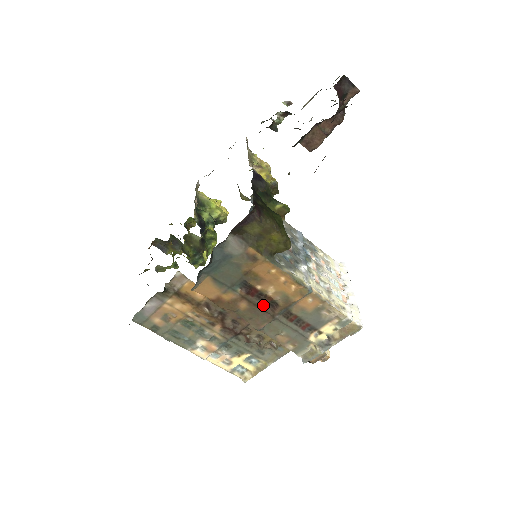
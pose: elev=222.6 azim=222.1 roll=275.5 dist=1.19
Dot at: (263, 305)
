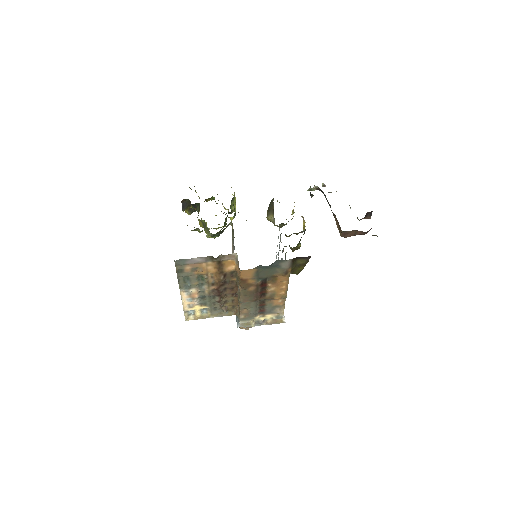
Dot at: (259, 293)
